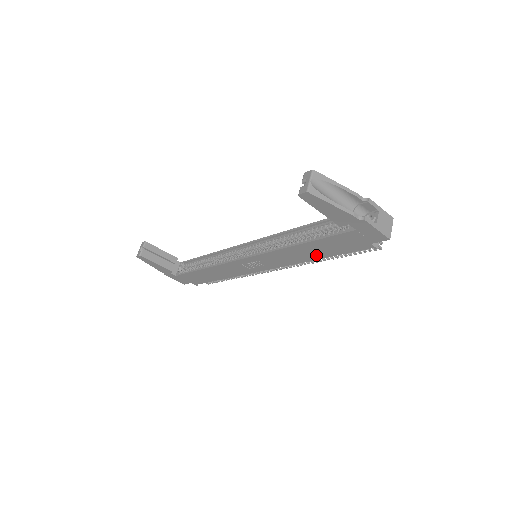
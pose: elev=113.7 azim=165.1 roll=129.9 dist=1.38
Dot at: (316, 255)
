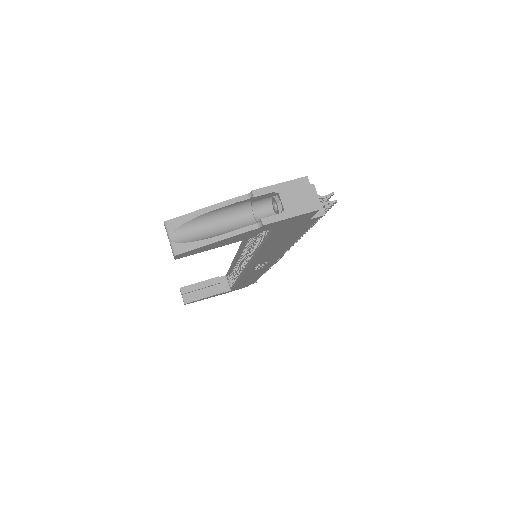
Dot at: (287, 243)
